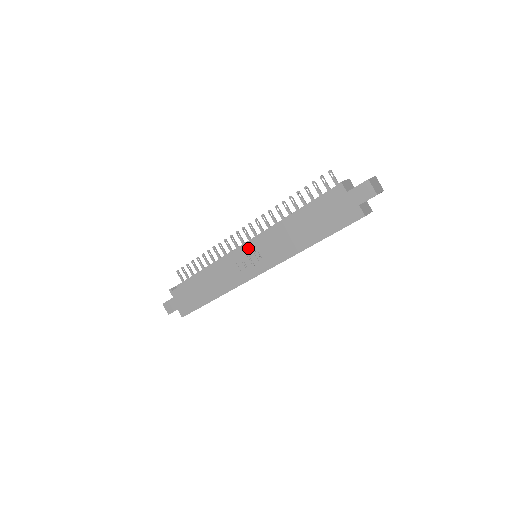
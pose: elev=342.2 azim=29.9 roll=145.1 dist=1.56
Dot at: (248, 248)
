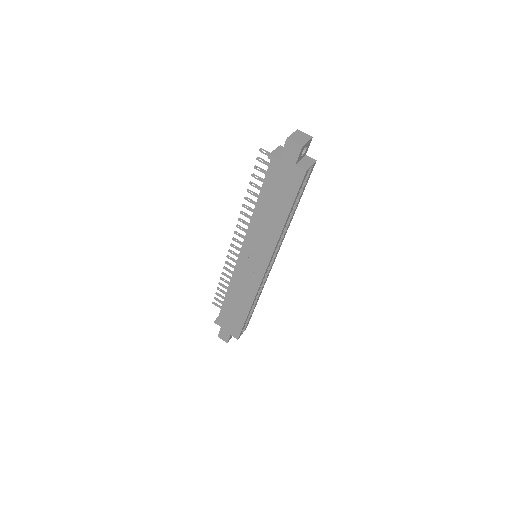
Dot at: (243, 254)
